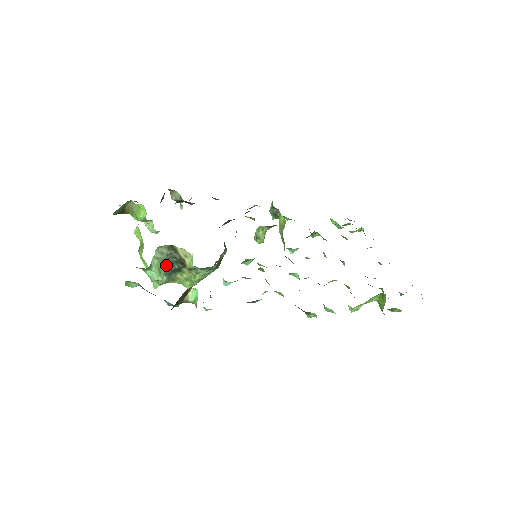
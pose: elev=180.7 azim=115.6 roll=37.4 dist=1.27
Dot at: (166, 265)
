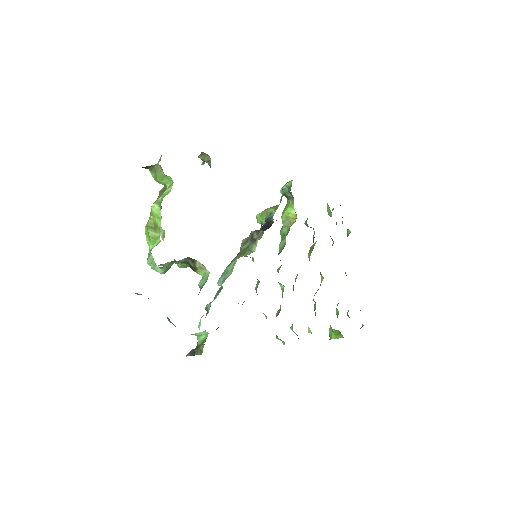
Dot at: occluded
